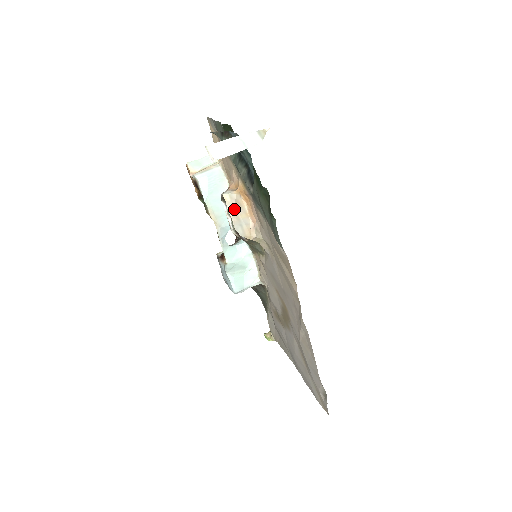
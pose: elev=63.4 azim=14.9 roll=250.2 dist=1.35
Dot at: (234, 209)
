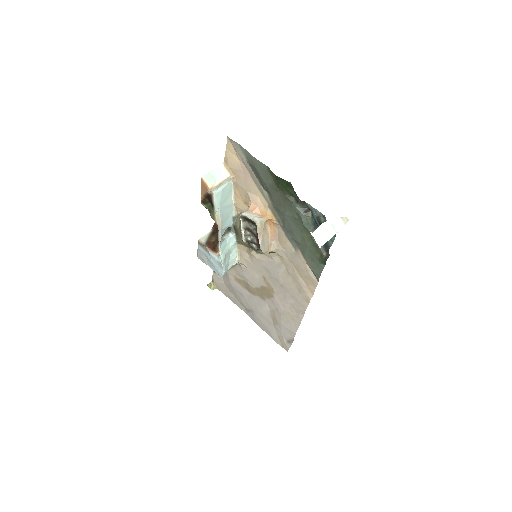
Dot at: (262, 233)
